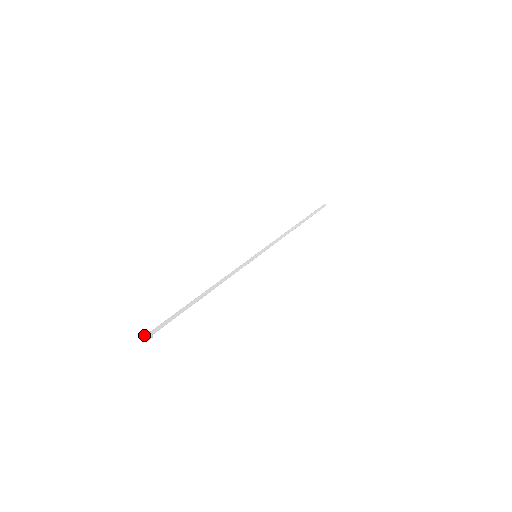
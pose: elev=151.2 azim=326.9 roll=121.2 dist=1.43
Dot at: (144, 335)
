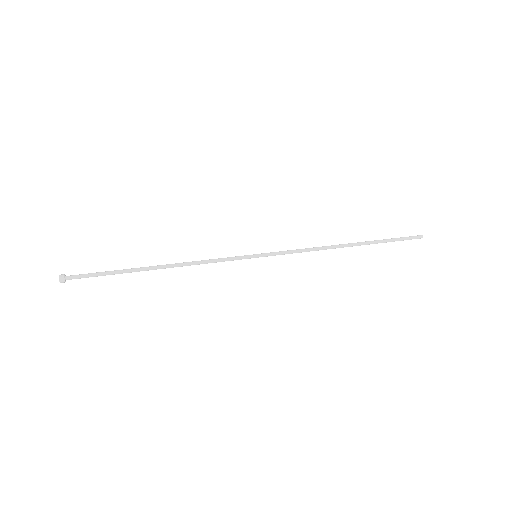
Dot at: (60, 277)
